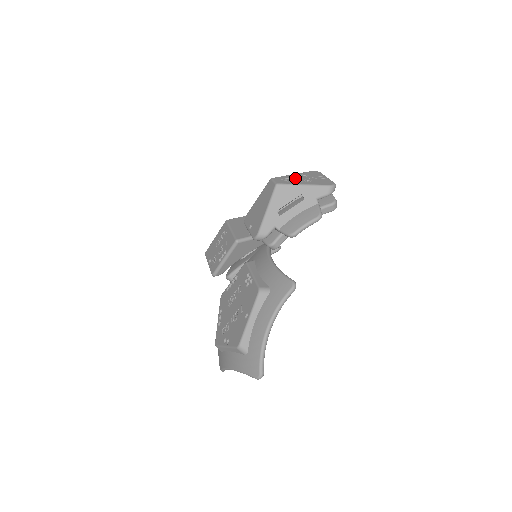
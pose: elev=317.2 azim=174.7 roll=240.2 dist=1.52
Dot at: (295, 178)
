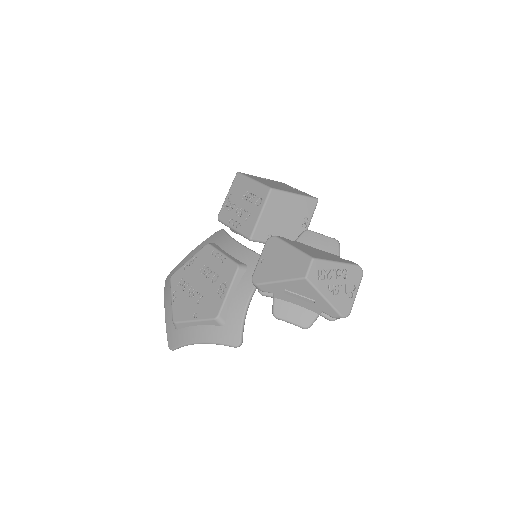
Dot at: (331, 276)
